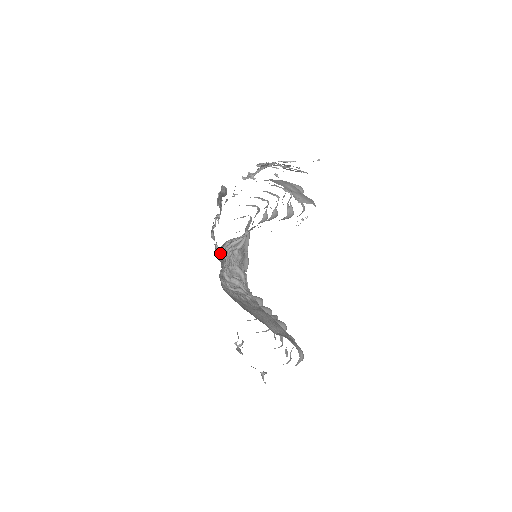
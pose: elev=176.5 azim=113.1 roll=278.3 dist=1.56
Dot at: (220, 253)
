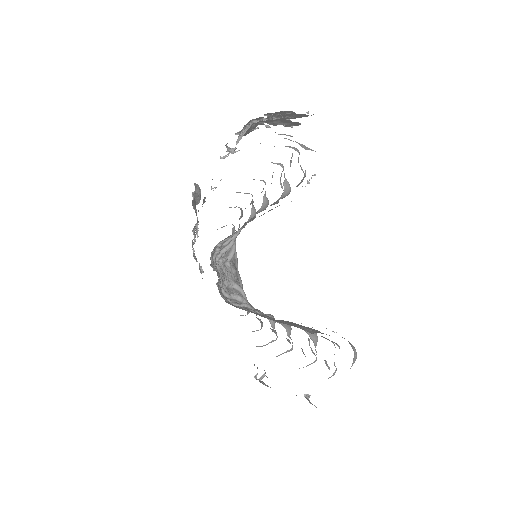
Dot at: (212, 261)
